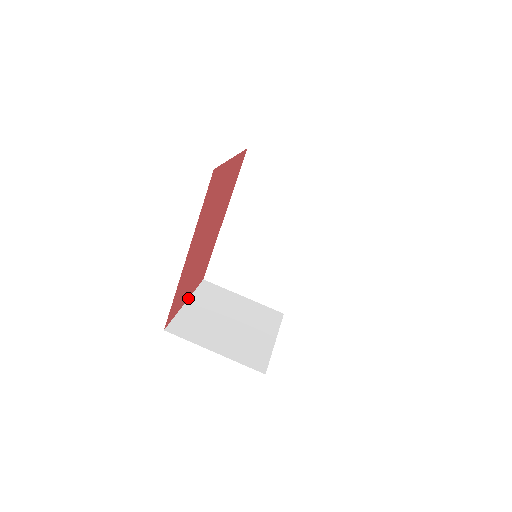
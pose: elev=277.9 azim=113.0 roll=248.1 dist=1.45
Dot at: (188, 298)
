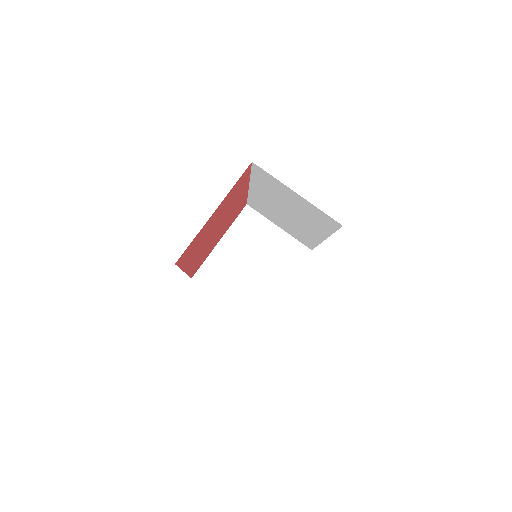
Dot at: (223, 235)
